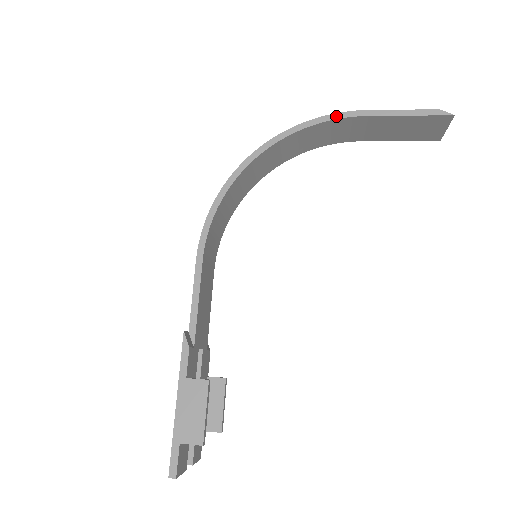
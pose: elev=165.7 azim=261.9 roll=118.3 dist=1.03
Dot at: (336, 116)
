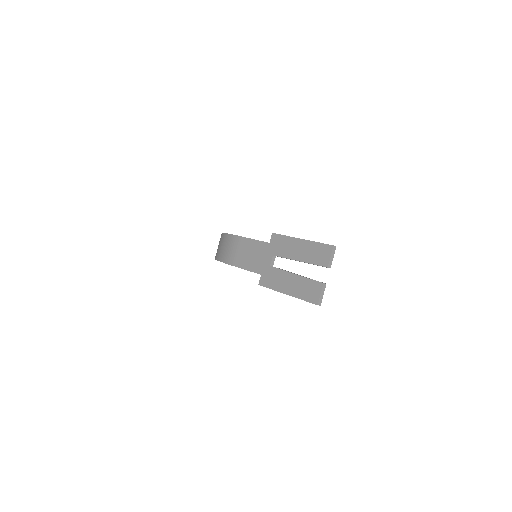
Dot at: occluded
